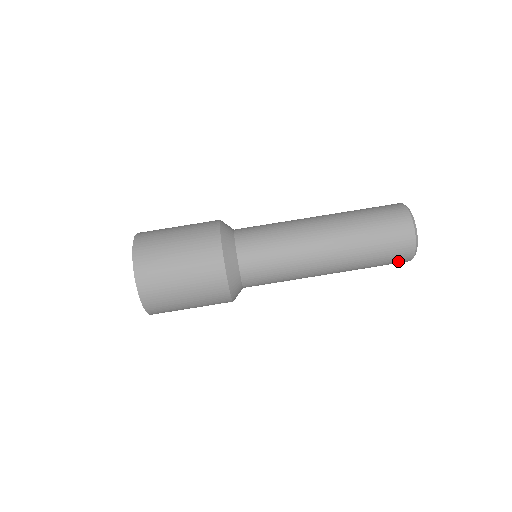
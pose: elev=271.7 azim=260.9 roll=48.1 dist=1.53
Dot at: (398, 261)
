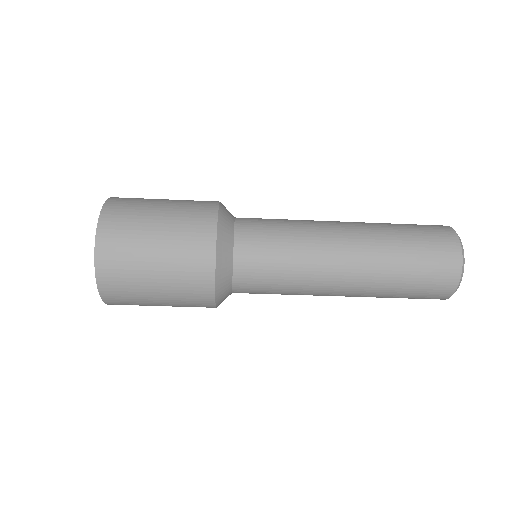
Dot at: occluded
